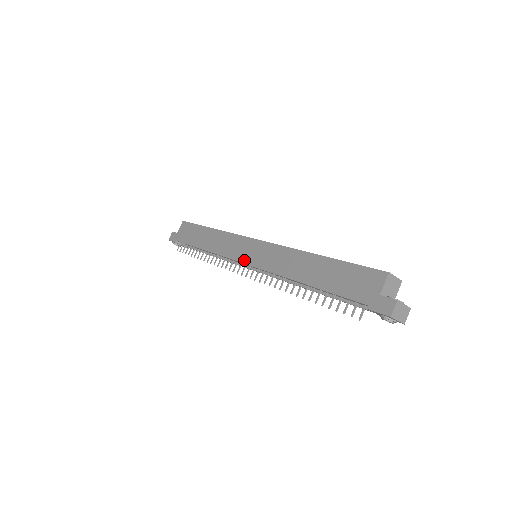
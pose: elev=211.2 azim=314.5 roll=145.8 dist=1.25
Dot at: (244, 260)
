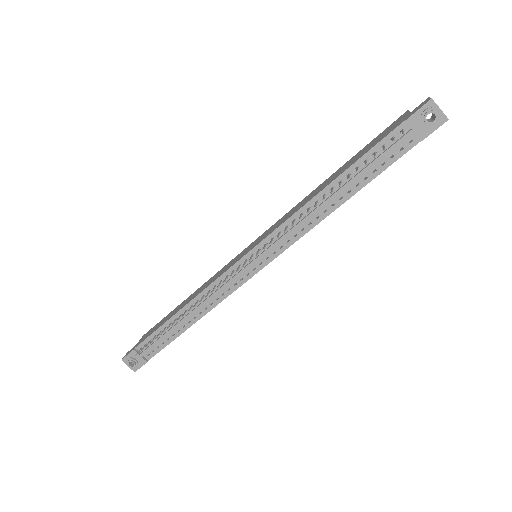
Dot at: (243, 255)
